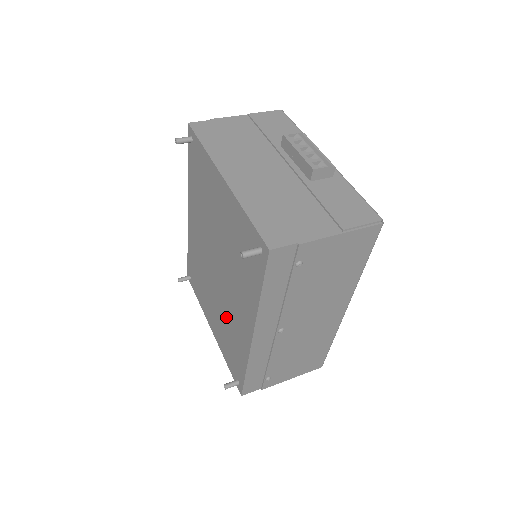
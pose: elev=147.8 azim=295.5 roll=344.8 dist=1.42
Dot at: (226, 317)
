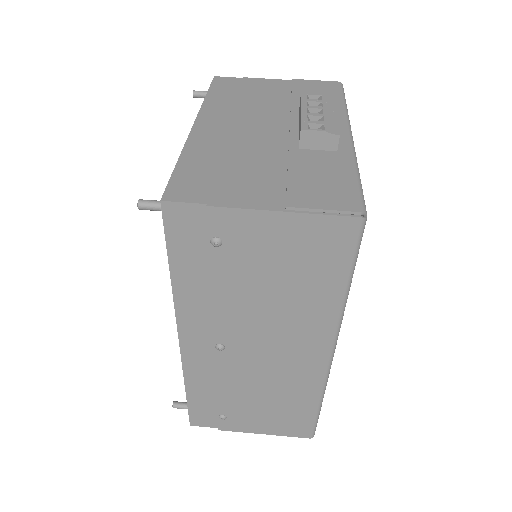
Dot at: occluded
